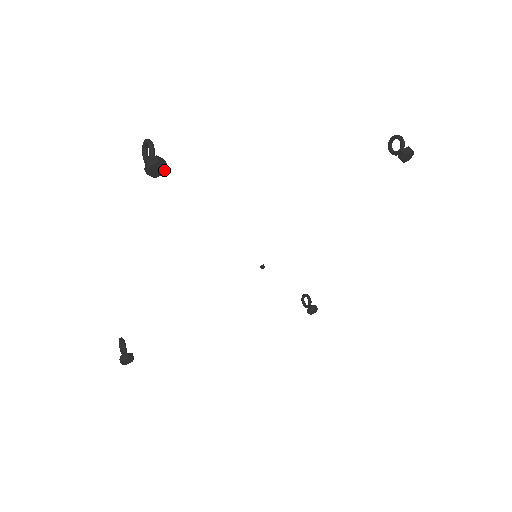
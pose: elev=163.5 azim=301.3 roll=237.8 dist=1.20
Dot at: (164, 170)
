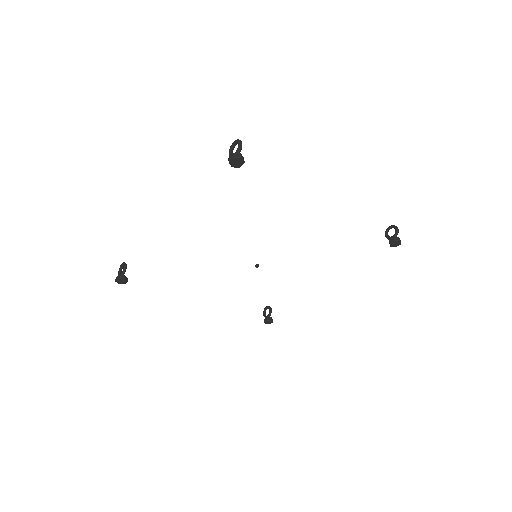
Dot at: (240, 165)
